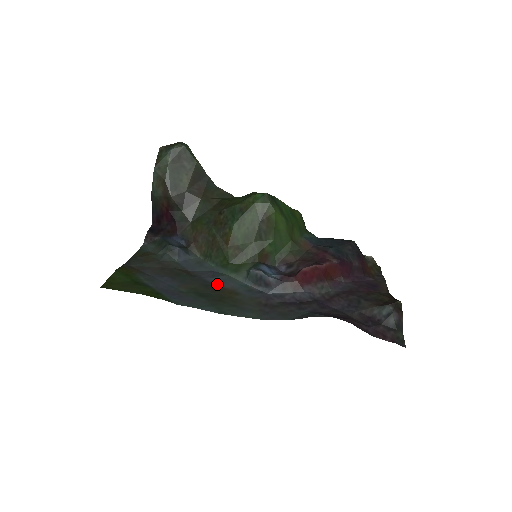
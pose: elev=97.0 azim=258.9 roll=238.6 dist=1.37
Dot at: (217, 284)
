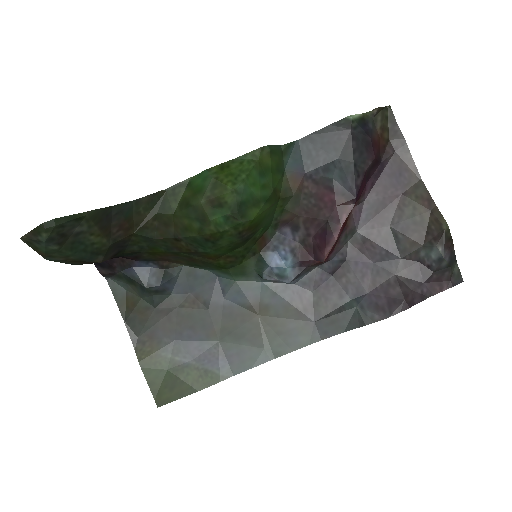
Dot at: (237, 304)
